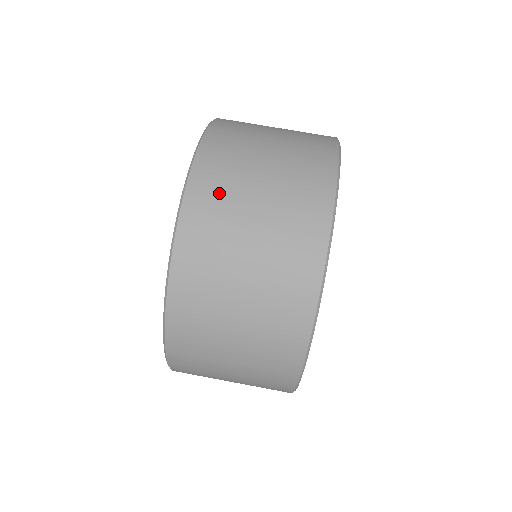
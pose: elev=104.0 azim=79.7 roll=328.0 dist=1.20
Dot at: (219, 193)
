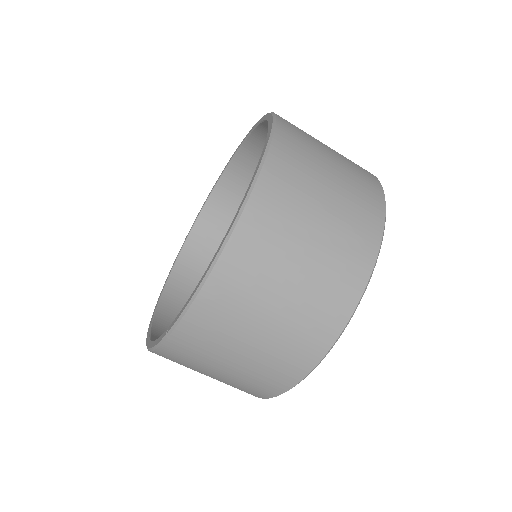
Dot at: (283, 207)
